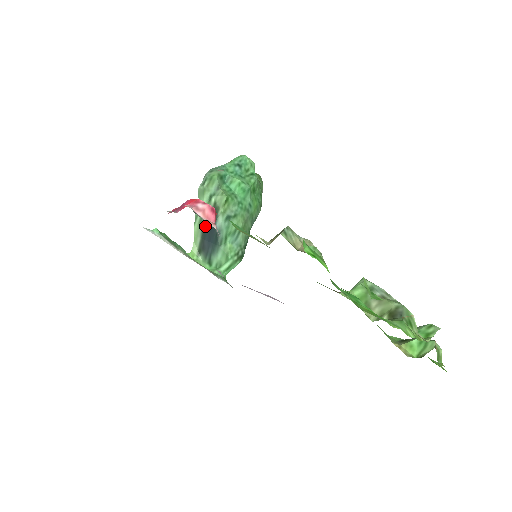
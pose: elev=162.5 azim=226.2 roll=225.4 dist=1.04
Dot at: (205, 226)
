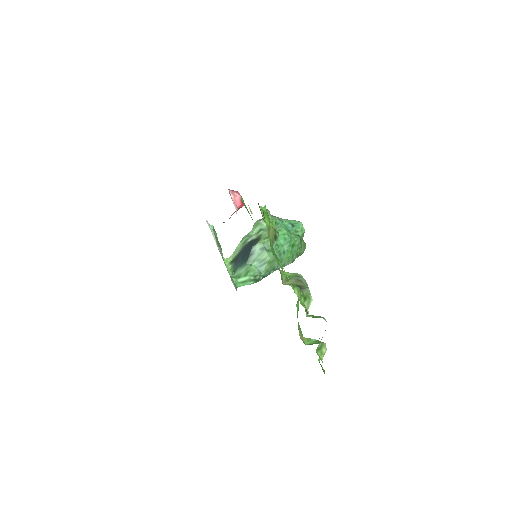
Dot at: (245, 246)
